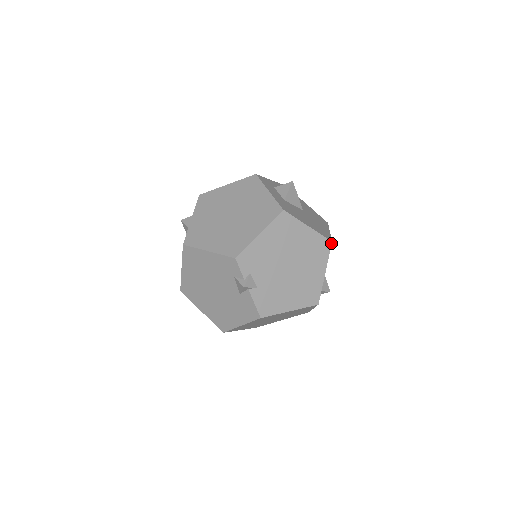
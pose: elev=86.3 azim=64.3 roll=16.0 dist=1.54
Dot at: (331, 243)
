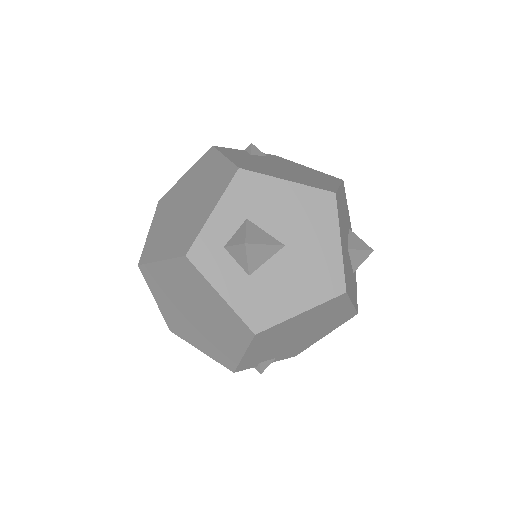
Dot at: (345, 293)
